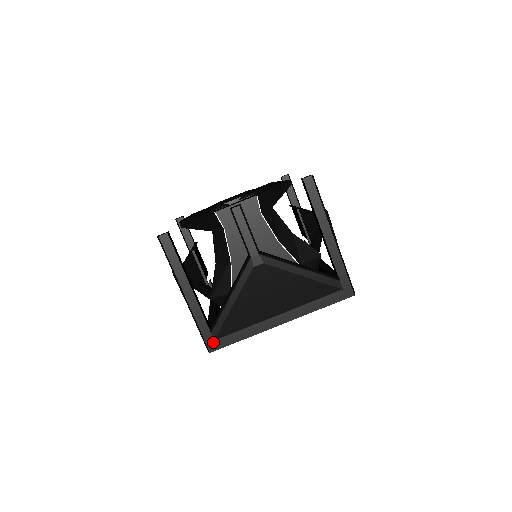
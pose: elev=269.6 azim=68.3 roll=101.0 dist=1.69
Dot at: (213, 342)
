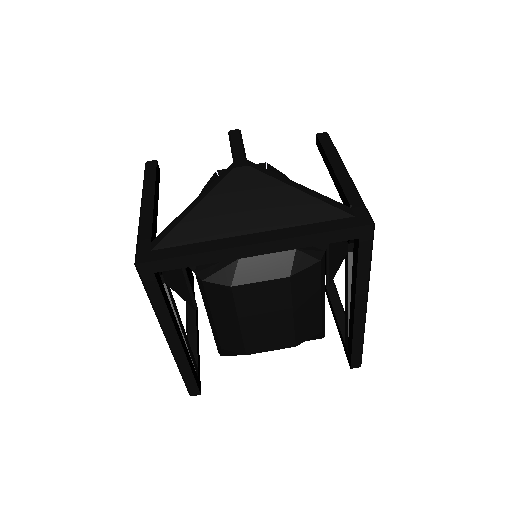
Dot at: (148, 252)
